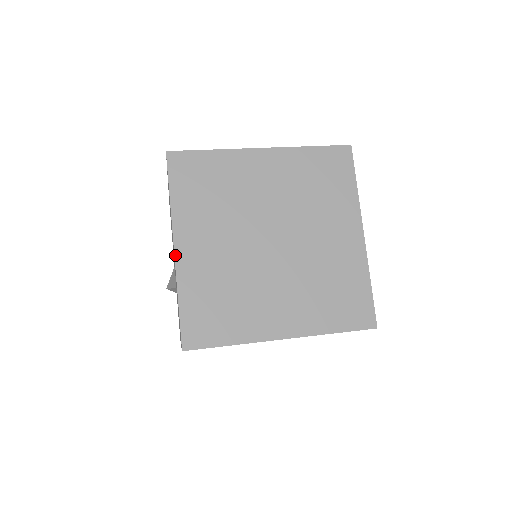
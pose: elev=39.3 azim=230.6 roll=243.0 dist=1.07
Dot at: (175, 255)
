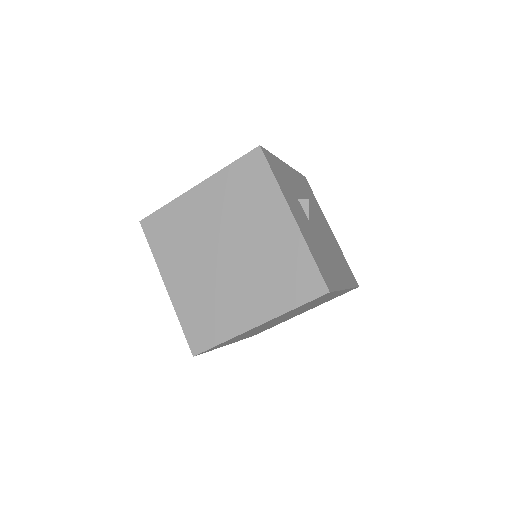
Dot at: (168, 291)
